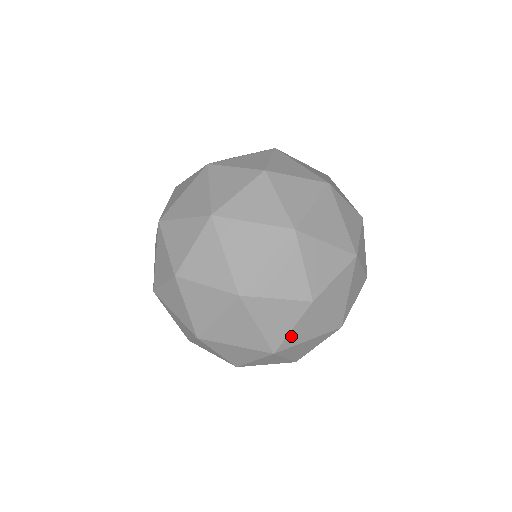
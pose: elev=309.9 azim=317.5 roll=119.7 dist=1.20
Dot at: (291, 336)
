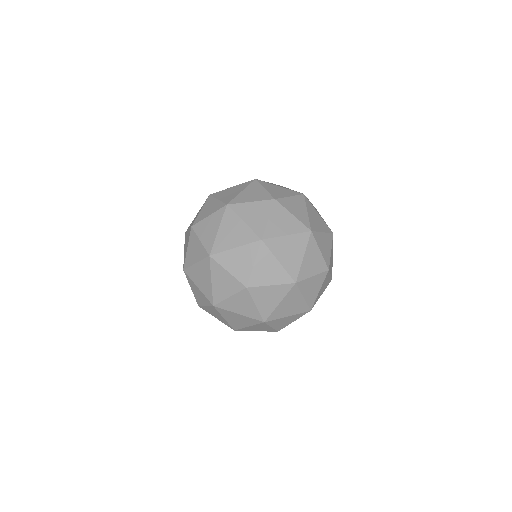
Dot at: occluded
